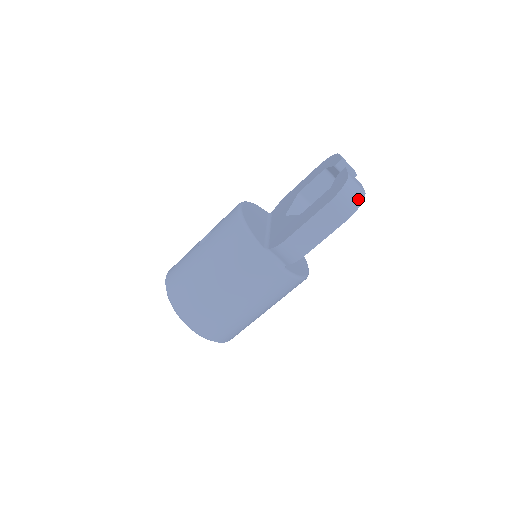
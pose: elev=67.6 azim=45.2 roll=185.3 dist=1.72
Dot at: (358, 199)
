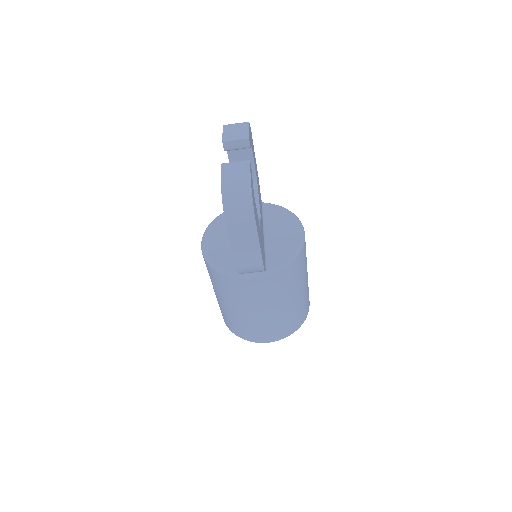
Dot at: (246, 198)
